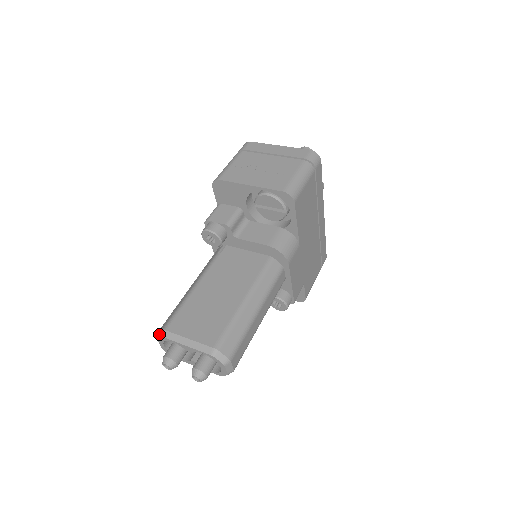
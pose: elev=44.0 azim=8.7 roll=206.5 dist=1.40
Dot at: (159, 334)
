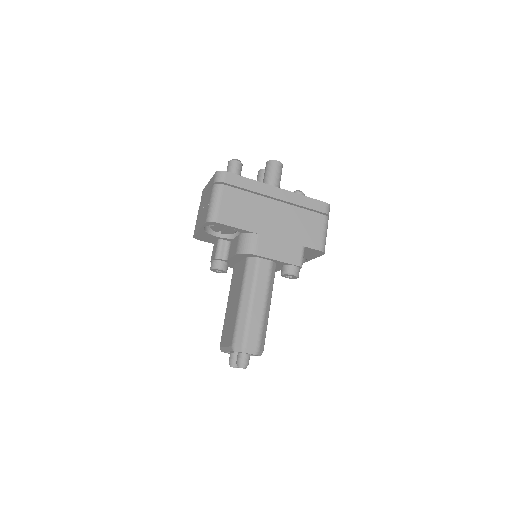
Dot at: occluded
